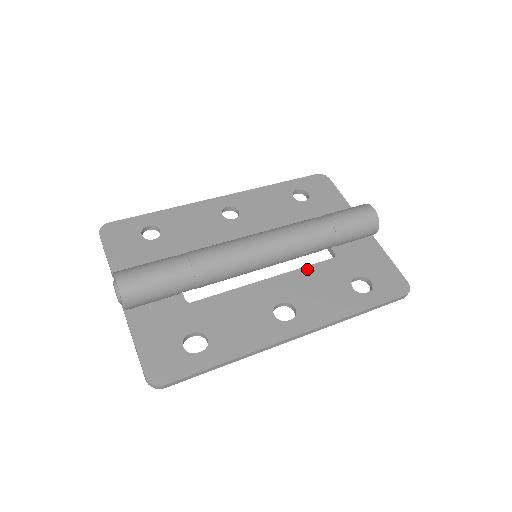
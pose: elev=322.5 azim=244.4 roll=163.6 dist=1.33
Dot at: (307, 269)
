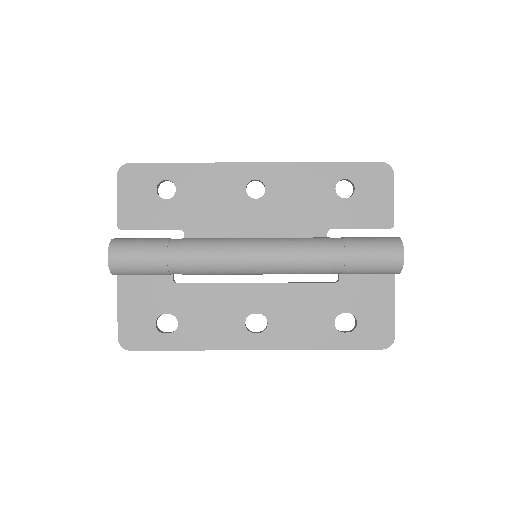
Dot at: (301, 286)
